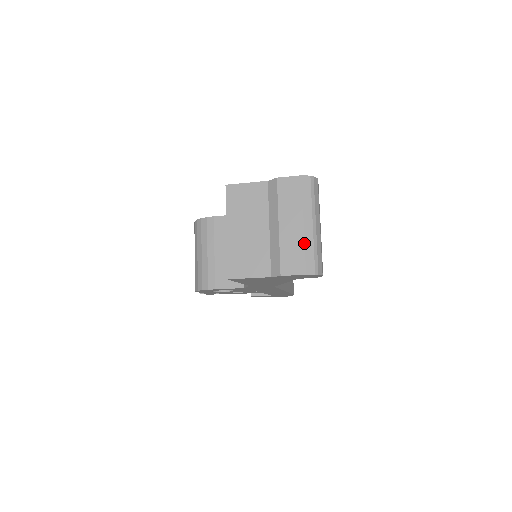
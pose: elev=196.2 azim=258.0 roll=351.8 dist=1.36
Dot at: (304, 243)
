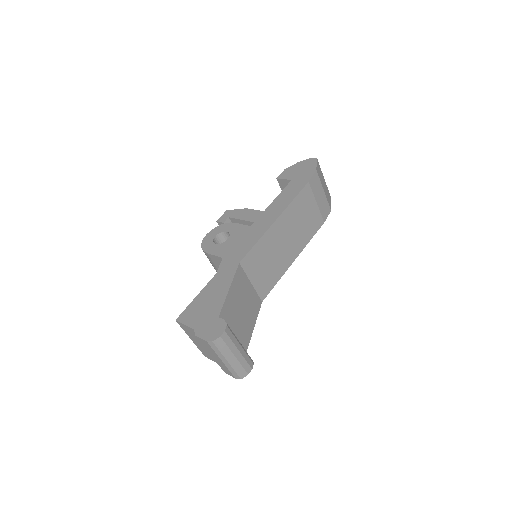
Dot at: (227, 368)
